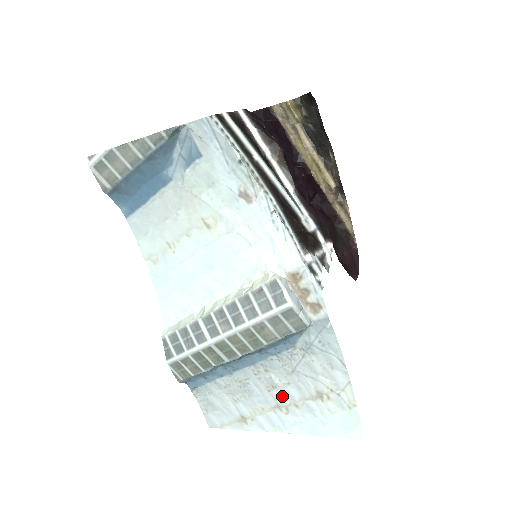
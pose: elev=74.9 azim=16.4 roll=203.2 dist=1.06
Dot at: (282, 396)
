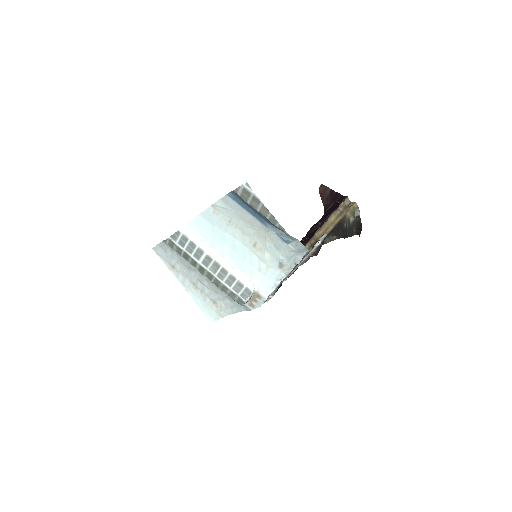
Dot at: (200, 286)
